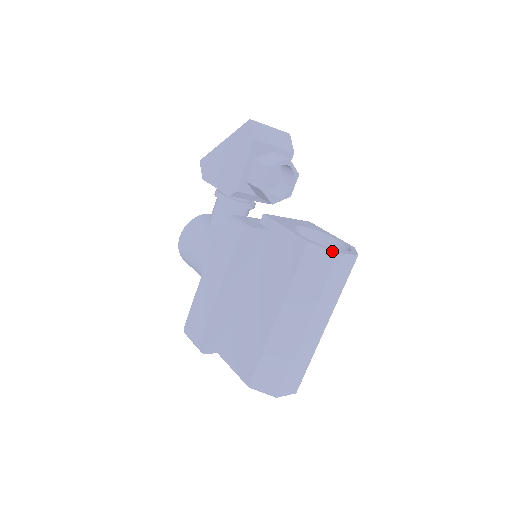
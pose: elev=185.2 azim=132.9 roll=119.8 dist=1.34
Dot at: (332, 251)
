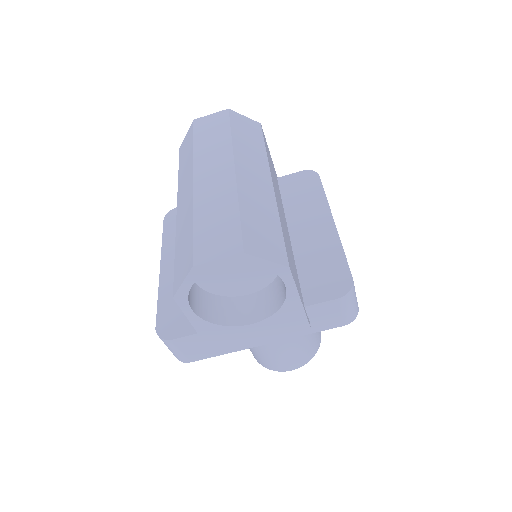
Dot at: (190, 127)
